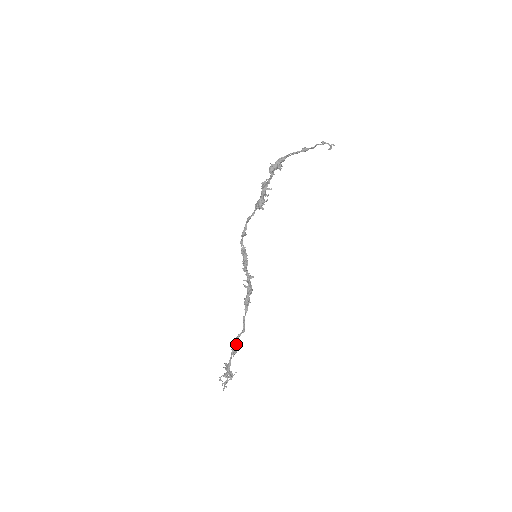
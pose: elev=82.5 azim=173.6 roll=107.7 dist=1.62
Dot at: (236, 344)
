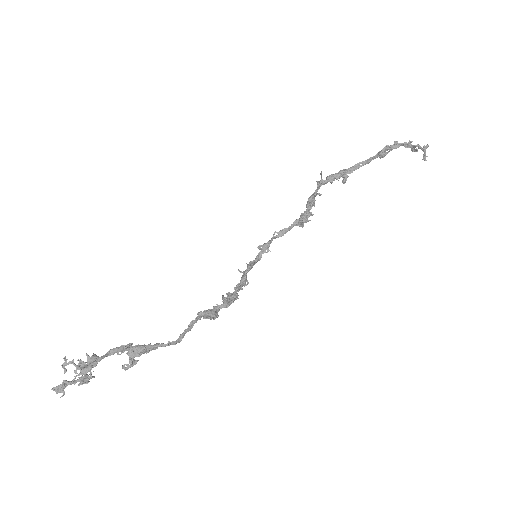
Dot at: (139, 347)
